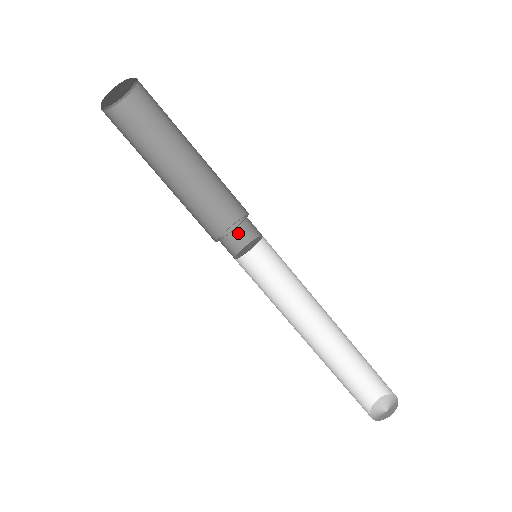
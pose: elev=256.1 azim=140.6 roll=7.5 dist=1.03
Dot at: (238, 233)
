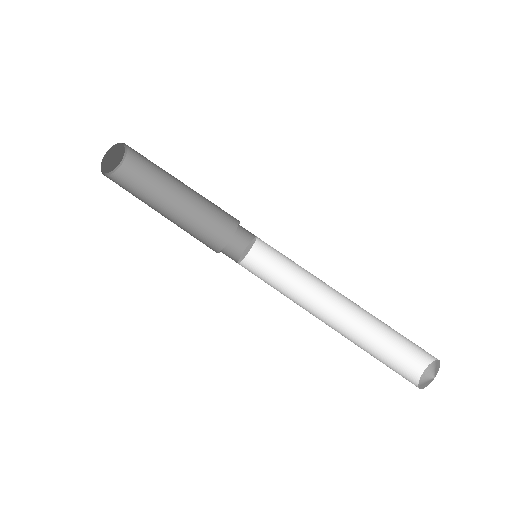
Dot at: (240, 240)
